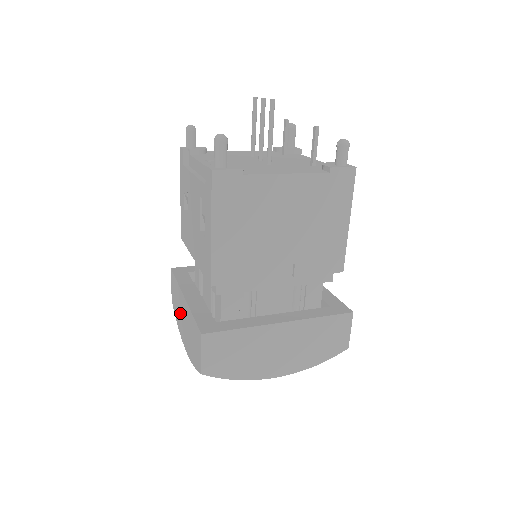
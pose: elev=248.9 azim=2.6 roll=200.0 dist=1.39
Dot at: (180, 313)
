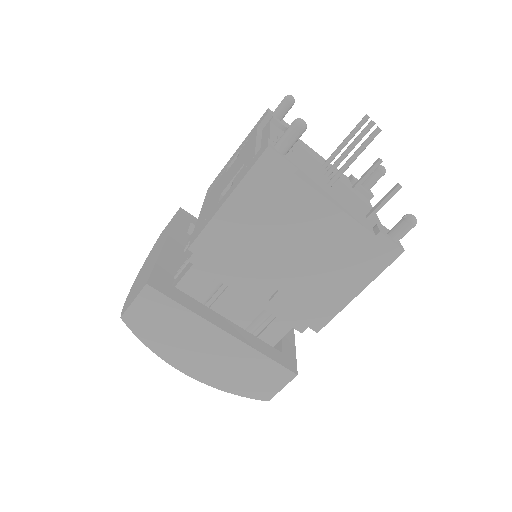
Dot at: (154, 251)
